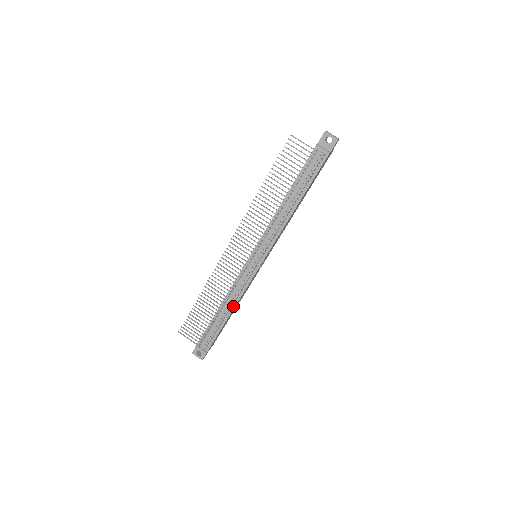
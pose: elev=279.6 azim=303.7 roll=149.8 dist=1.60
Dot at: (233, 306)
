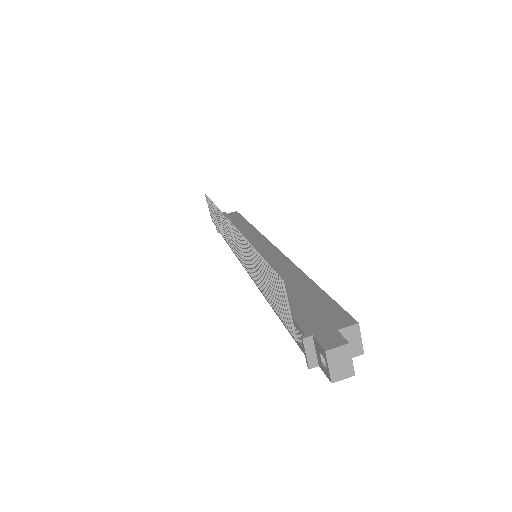
Dot at: occluded
